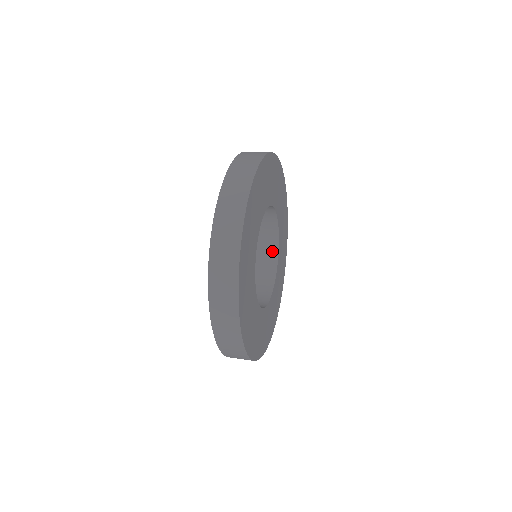
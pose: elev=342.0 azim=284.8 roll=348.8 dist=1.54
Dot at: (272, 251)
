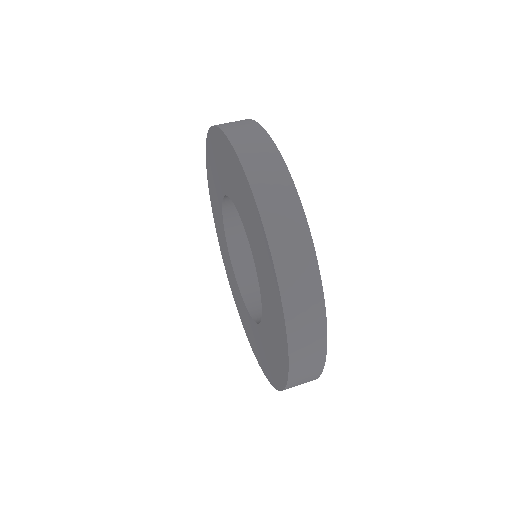
Dot at: occluded
